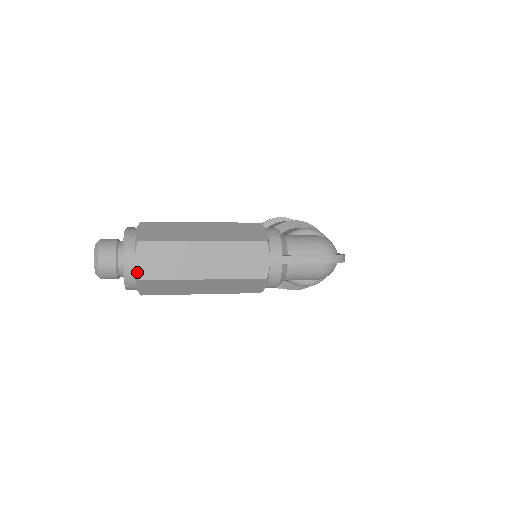
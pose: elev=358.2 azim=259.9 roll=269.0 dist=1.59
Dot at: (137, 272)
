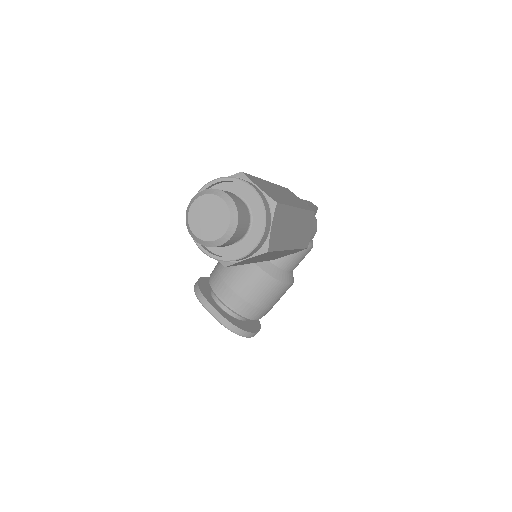
Dot at: (269, 196)
